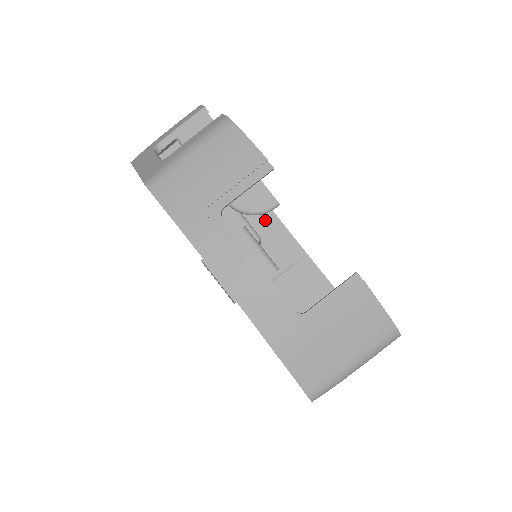
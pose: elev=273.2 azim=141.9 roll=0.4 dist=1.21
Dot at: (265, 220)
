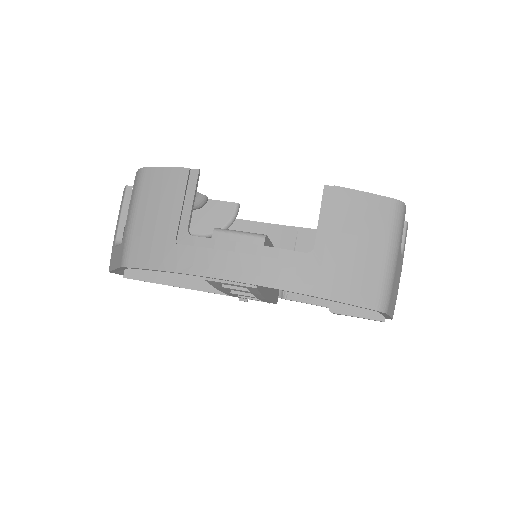
Dot at: occluded
